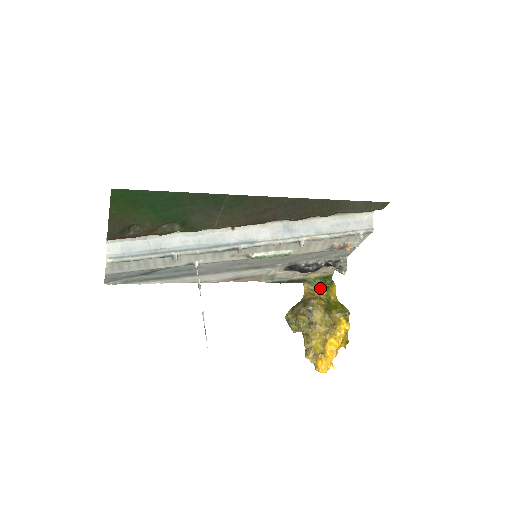
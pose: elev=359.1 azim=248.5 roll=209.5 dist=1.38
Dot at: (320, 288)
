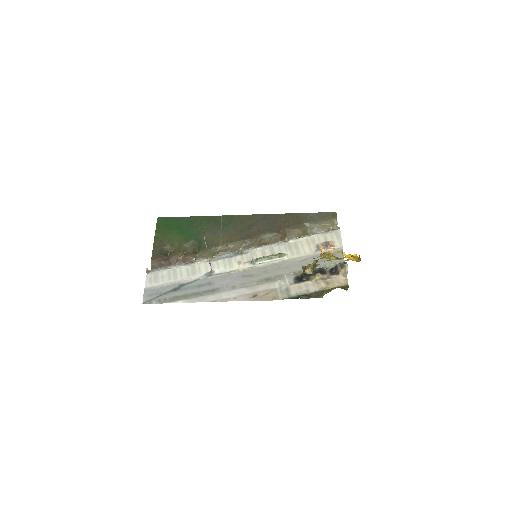
Dot at: occluded
